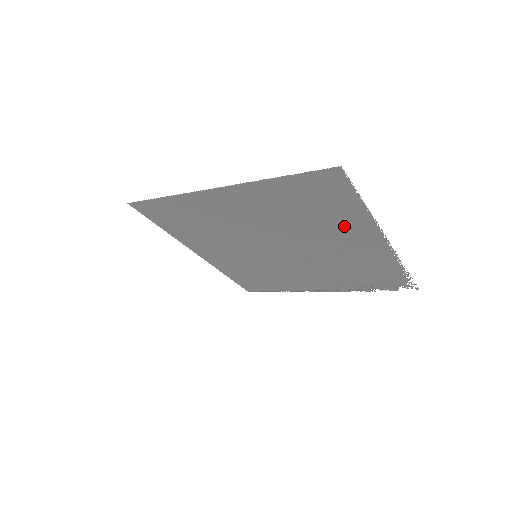
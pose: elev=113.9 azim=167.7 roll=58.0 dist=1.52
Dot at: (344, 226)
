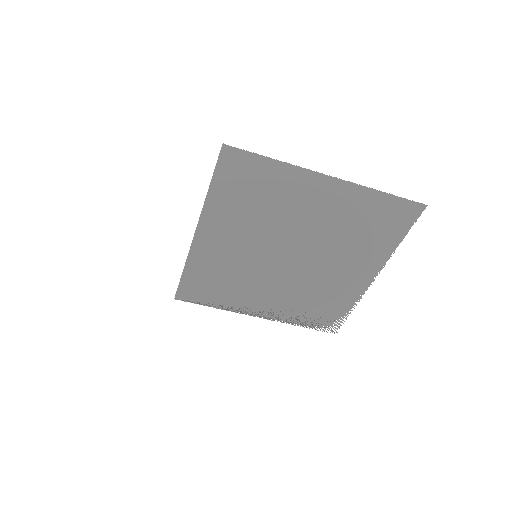
Dot at: (367, 253)
